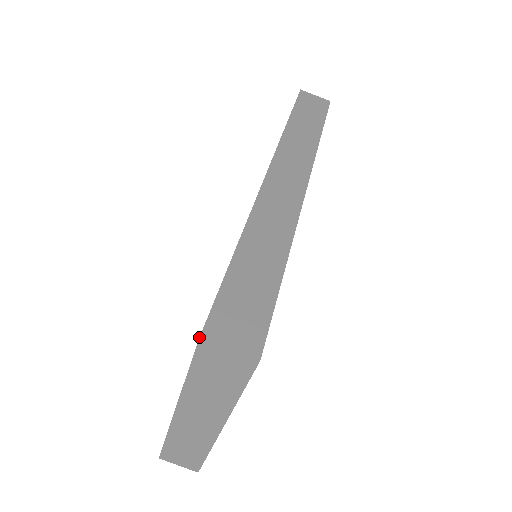
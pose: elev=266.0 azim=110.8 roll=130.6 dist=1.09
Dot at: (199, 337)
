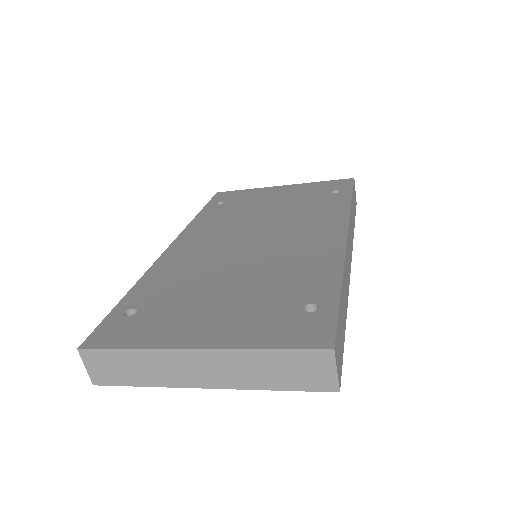
Dot at: (335, 349)
